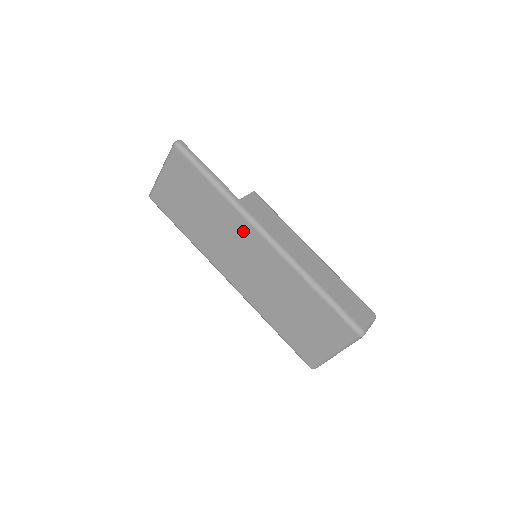
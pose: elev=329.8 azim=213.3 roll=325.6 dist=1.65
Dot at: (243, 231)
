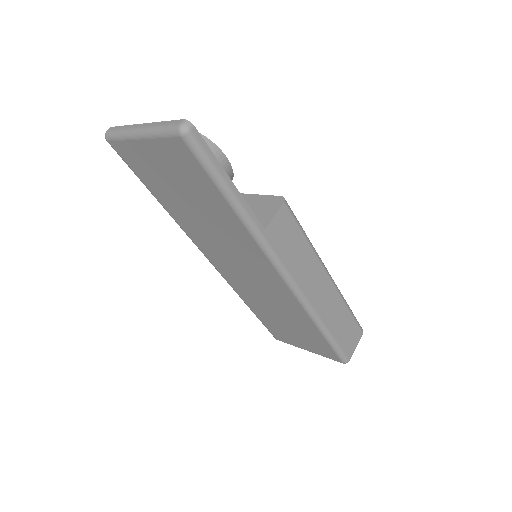
Dot at: (256, 258)
